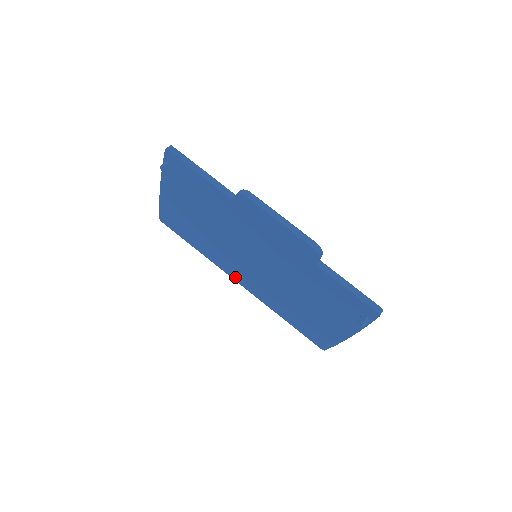
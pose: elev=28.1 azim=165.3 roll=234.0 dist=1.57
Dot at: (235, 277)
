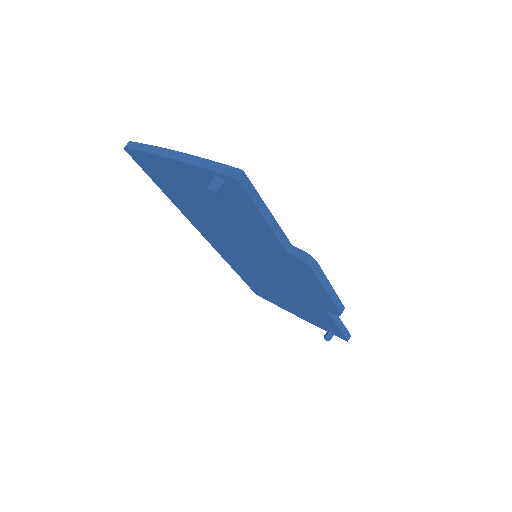
Dot at: (204, 234)
